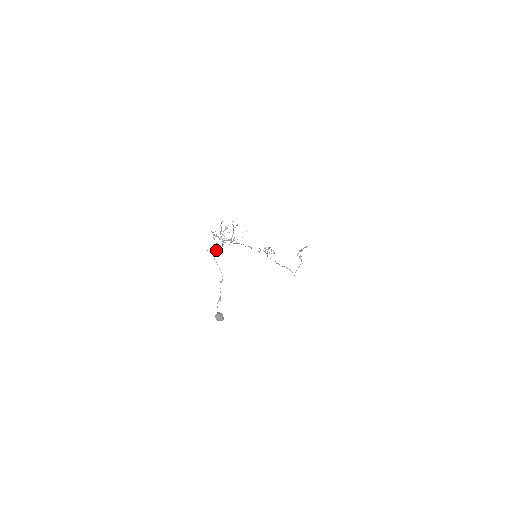
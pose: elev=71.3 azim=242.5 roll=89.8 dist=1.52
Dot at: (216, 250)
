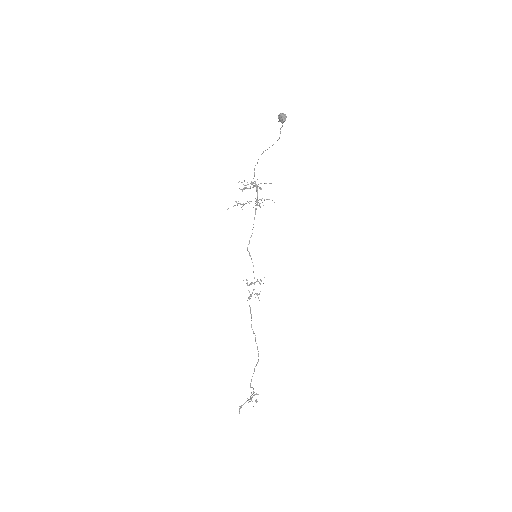
Dot at: (246, 185)
